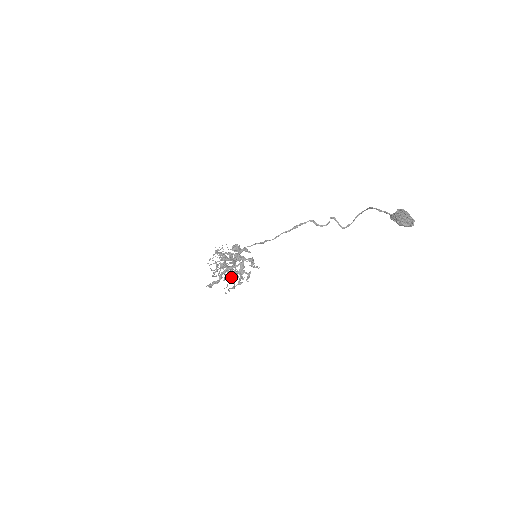
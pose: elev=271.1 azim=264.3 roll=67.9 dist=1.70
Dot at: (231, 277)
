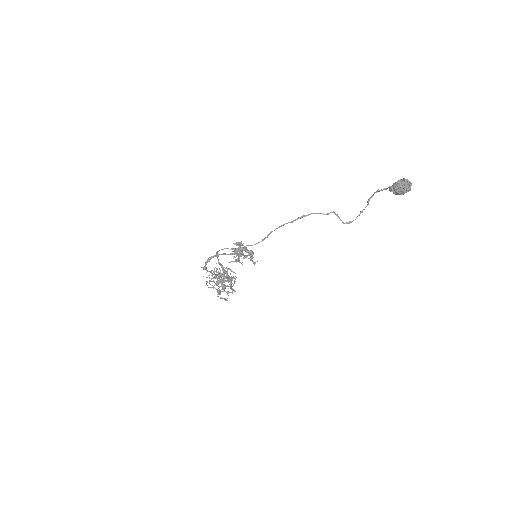
Dot at: occluded
